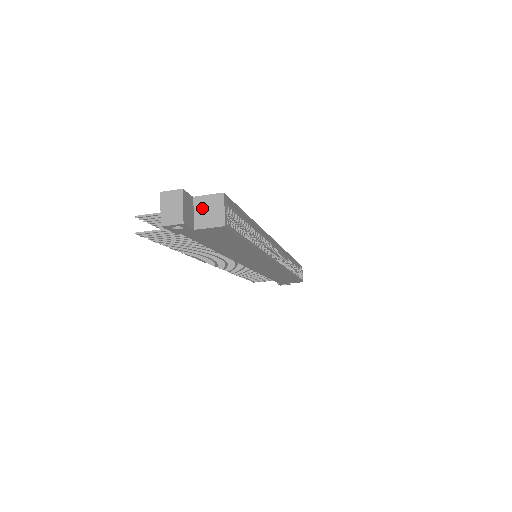
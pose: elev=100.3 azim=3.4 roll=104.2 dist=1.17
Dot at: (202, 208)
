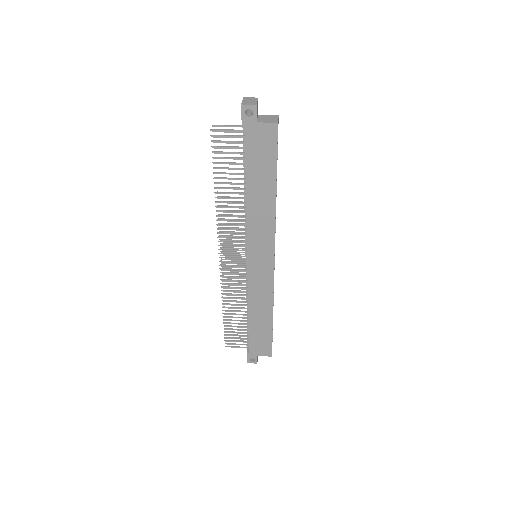
Dot at: (263, 117)
